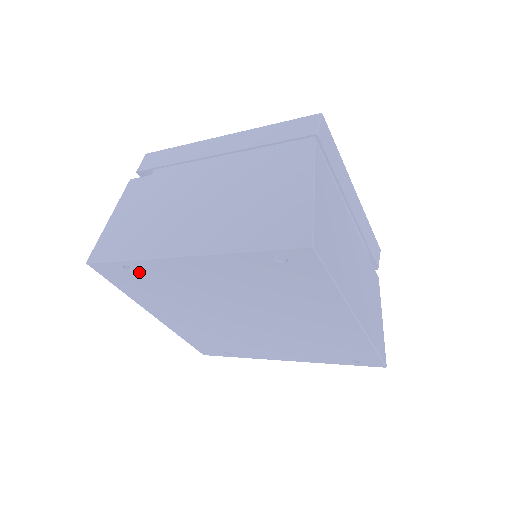
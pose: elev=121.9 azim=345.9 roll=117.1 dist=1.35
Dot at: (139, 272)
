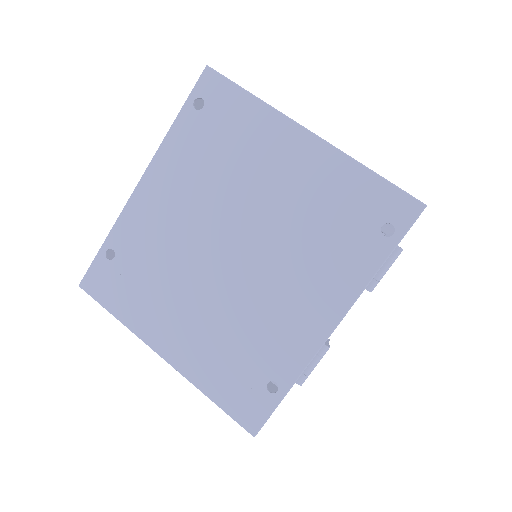
Dot at: (120, 252)
